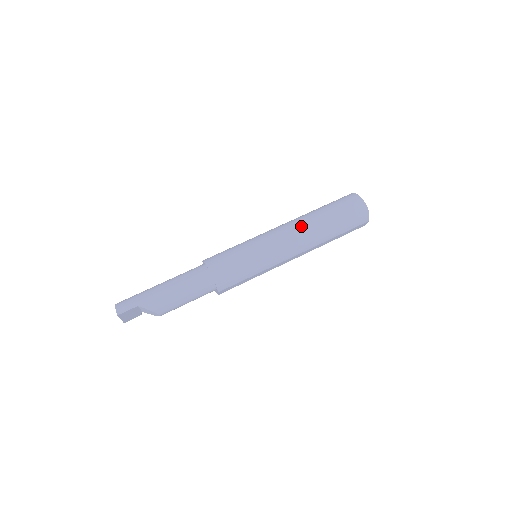
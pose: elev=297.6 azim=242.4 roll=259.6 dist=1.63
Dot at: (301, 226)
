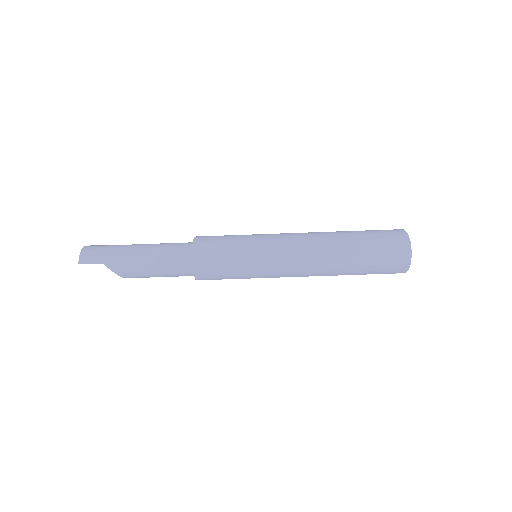
Dot at: (319, 250)
